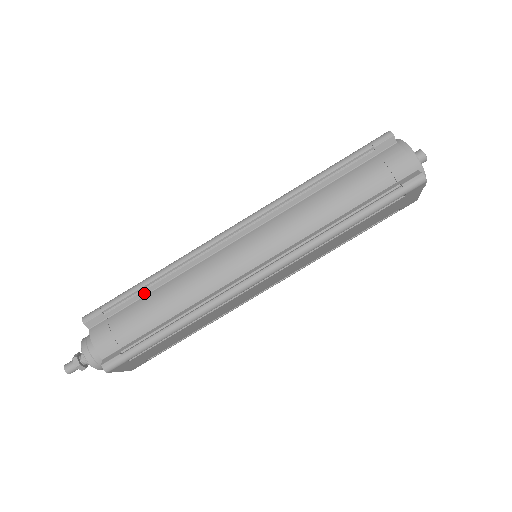
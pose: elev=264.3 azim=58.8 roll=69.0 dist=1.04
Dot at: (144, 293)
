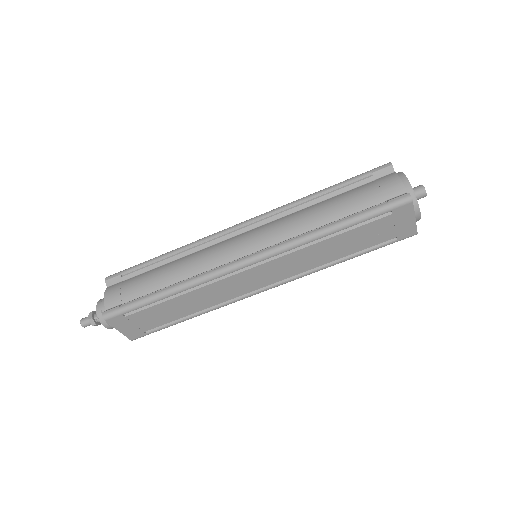
Dot at: (156, 265)
